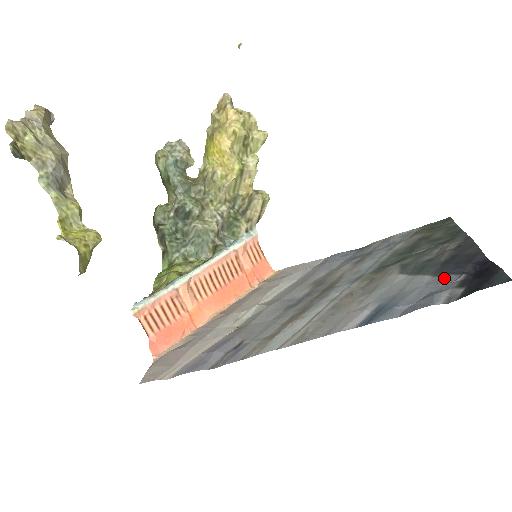
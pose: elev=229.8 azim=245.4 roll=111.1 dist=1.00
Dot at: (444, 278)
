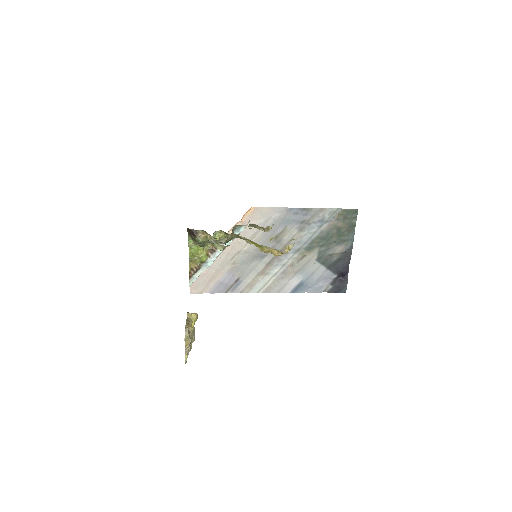
Dot at: (330, 273)
